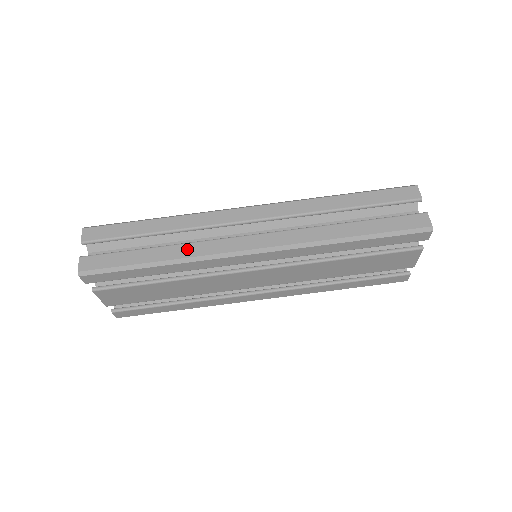
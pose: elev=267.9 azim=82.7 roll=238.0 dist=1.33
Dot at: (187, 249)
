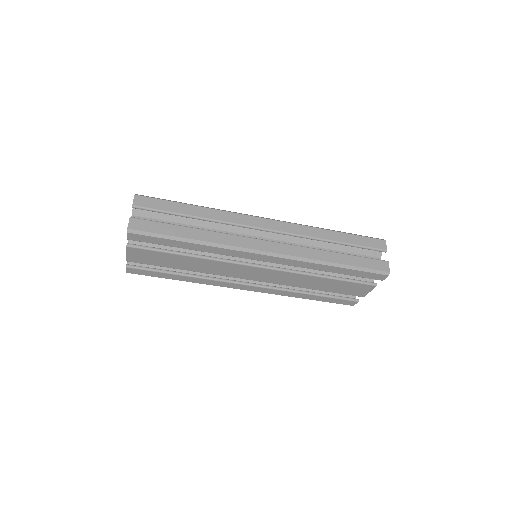
Dot at: (217, 237)
